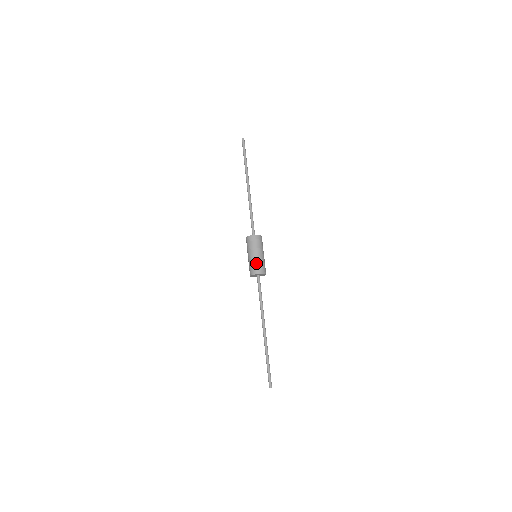
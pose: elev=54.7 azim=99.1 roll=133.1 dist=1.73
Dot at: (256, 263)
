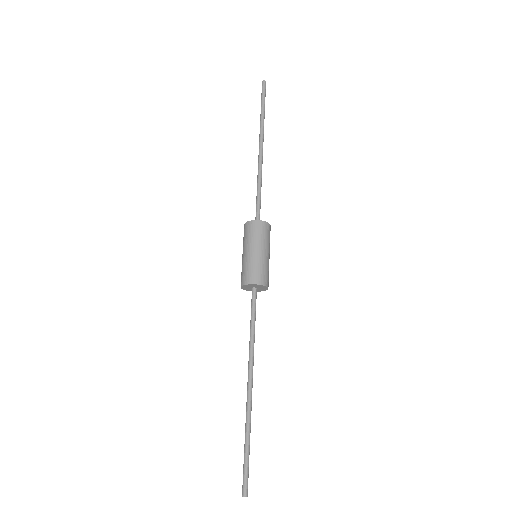
Dot at: (245, 267)
